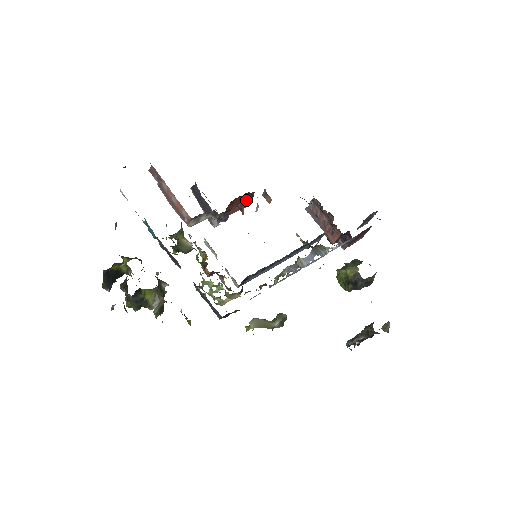
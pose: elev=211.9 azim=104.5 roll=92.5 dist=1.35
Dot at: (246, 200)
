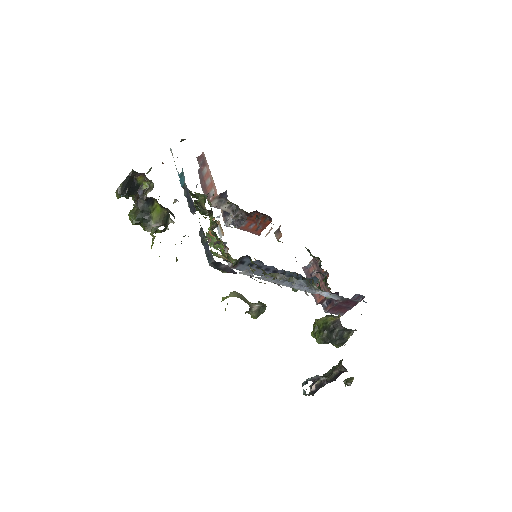
Dot at: (261, 225)
